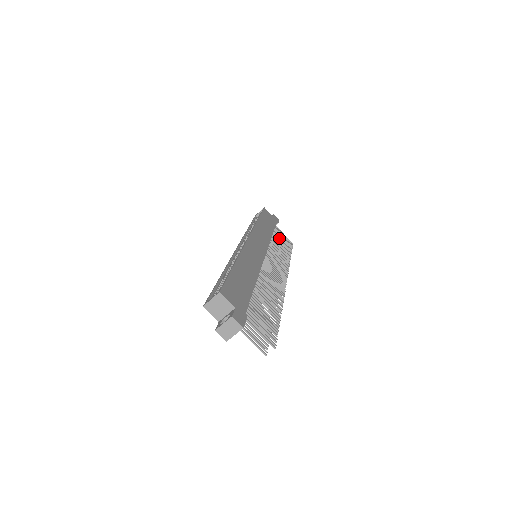
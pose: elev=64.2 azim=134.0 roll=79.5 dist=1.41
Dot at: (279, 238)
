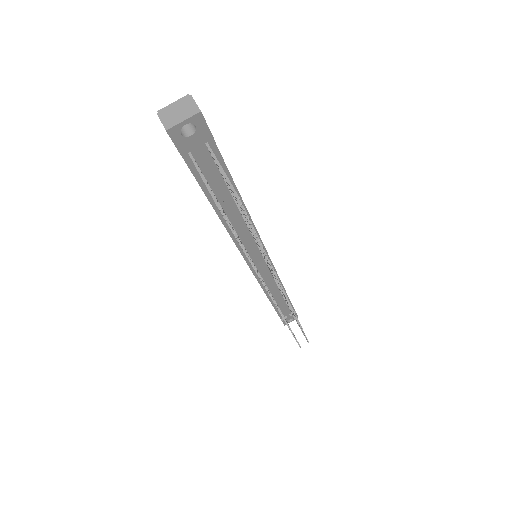
Dot at: occluded
